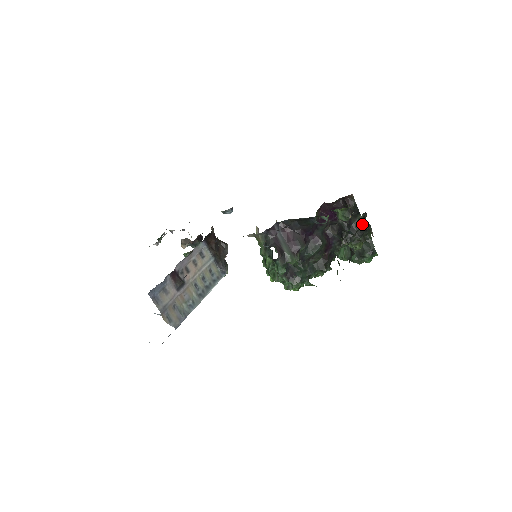
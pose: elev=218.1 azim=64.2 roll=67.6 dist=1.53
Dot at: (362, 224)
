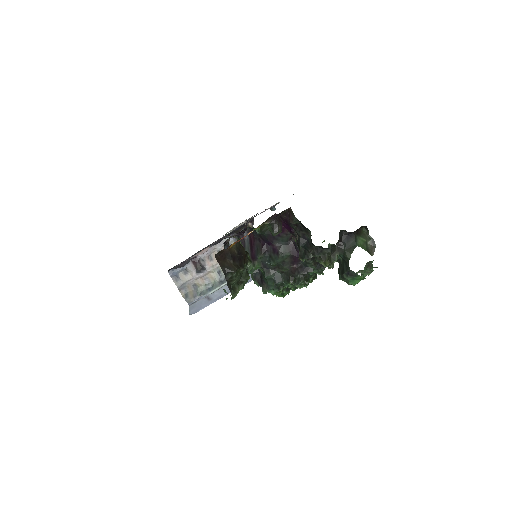
Dot at: occluded
